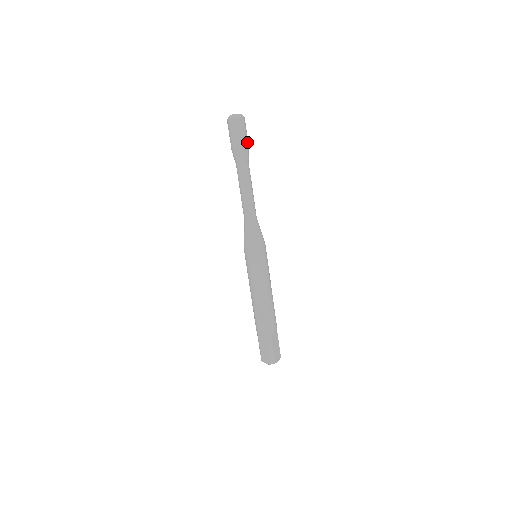
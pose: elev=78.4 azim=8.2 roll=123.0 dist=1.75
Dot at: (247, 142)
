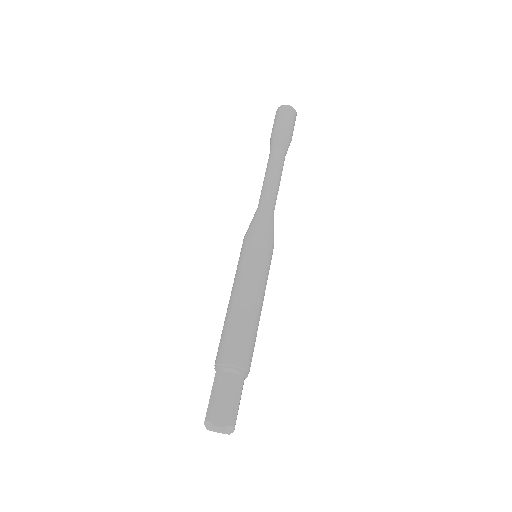
Dot at: (285, 127)
